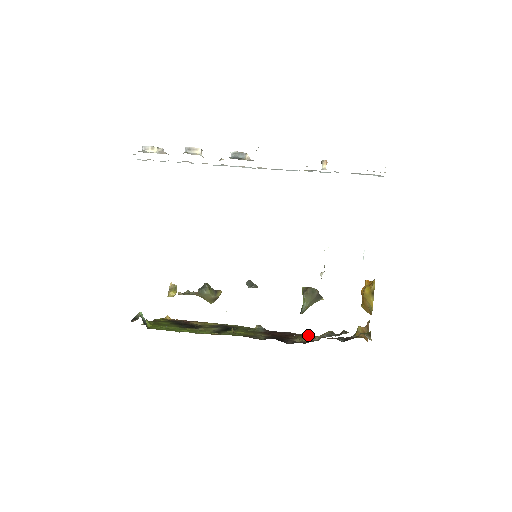
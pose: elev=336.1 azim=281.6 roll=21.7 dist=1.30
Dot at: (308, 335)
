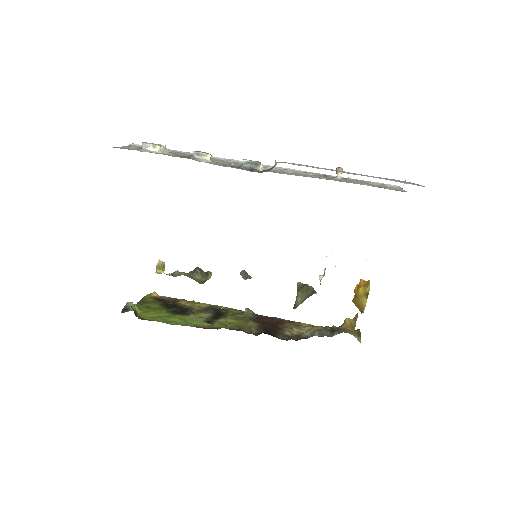
Dot at: (297, 323)
